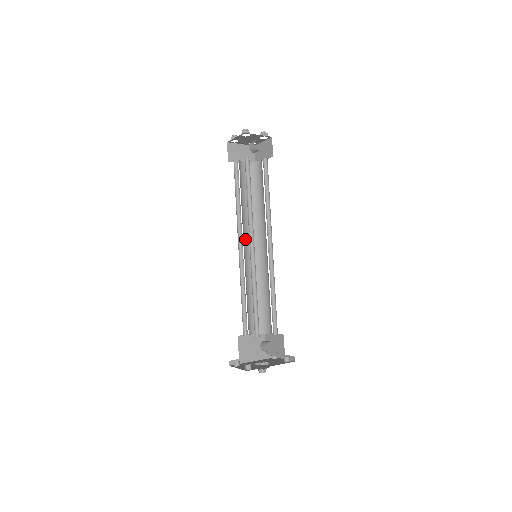
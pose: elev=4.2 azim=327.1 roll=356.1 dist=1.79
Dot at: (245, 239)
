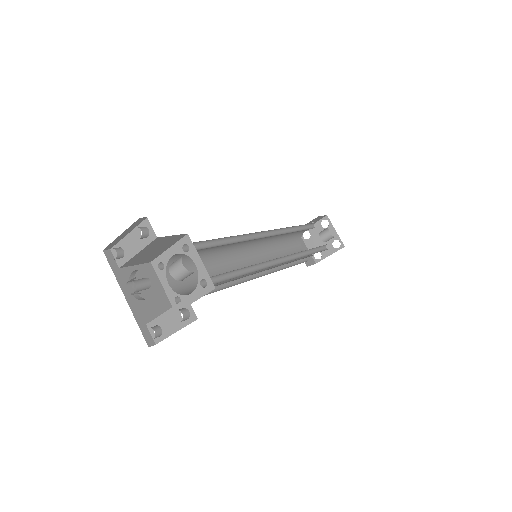
Dot at: (255, 254)
